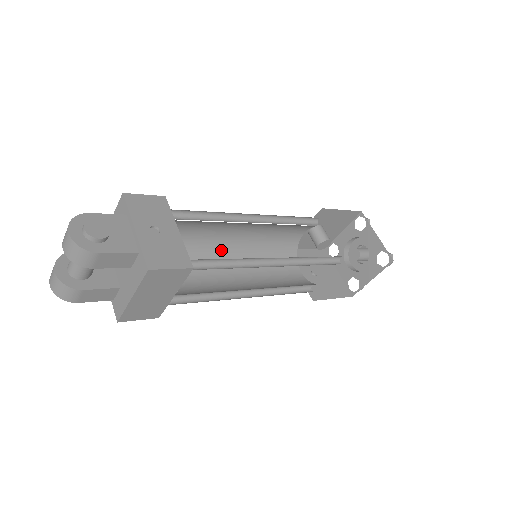
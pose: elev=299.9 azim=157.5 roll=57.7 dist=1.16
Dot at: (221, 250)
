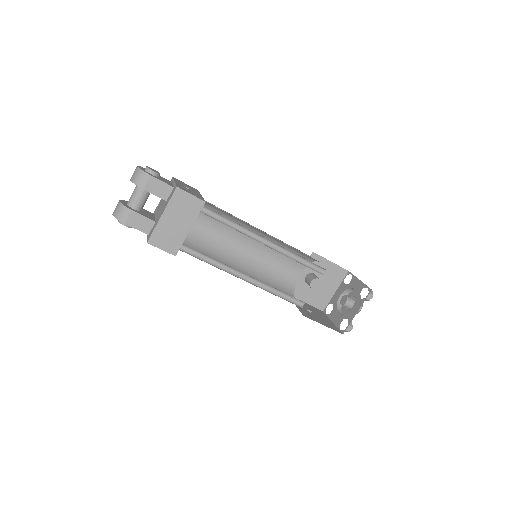
Dot at: (232, 258)
